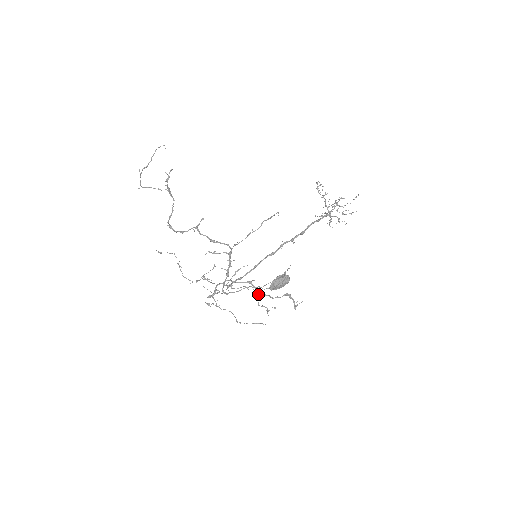
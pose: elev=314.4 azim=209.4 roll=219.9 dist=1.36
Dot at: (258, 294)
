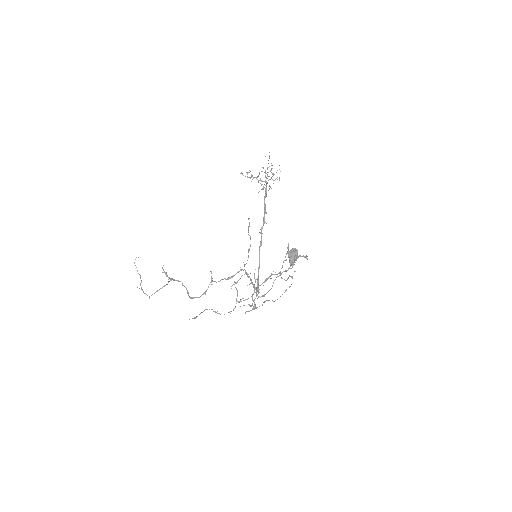
Dot at: occluded
